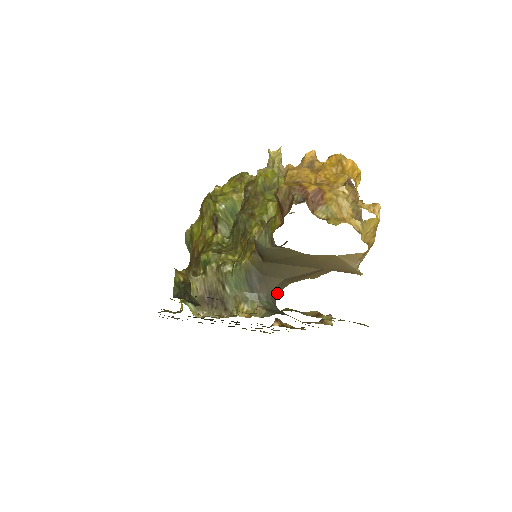
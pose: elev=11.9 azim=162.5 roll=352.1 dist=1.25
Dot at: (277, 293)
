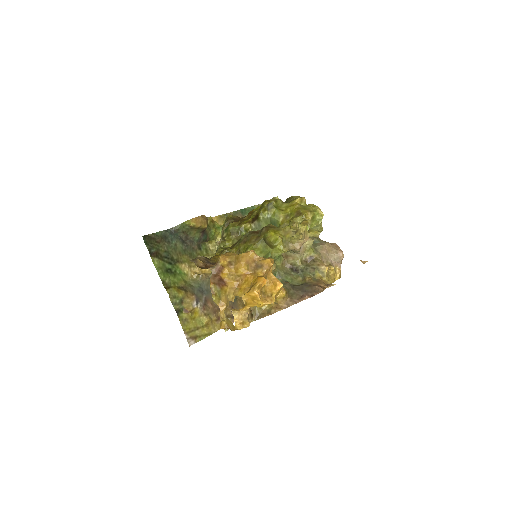
Dot at: occluded
